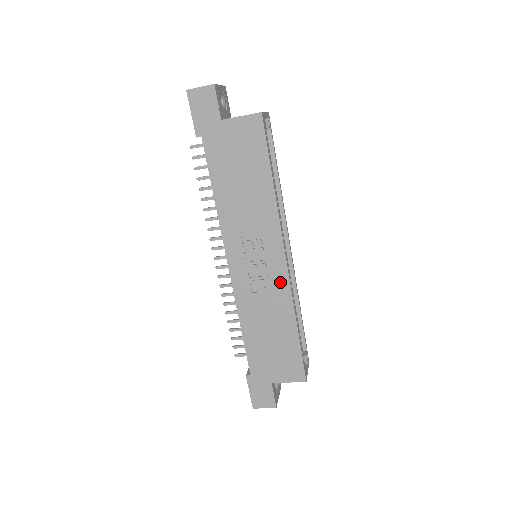
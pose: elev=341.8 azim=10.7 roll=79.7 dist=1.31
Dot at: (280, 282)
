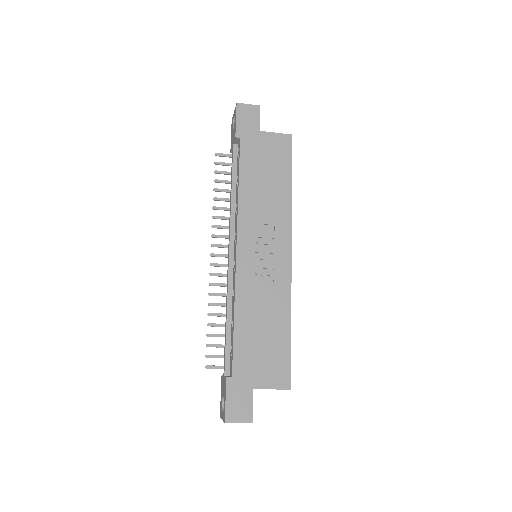
Dot at: (282, 275)
